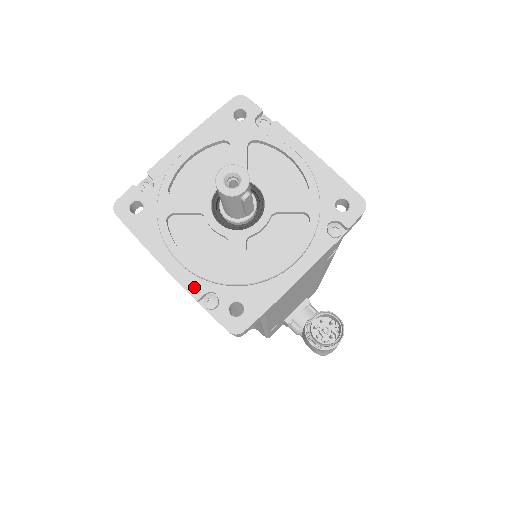
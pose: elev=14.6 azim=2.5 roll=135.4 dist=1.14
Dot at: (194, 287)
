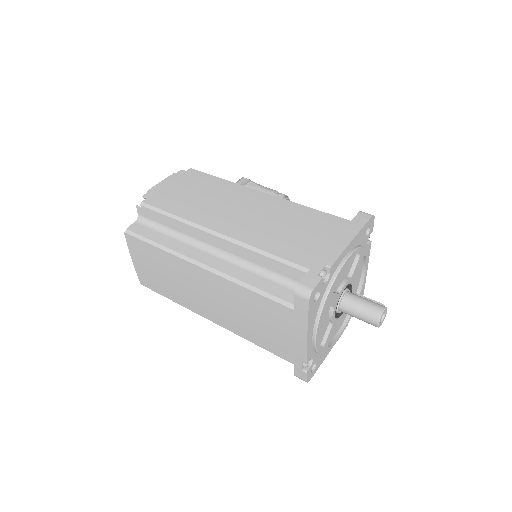
Dot at: occluded
